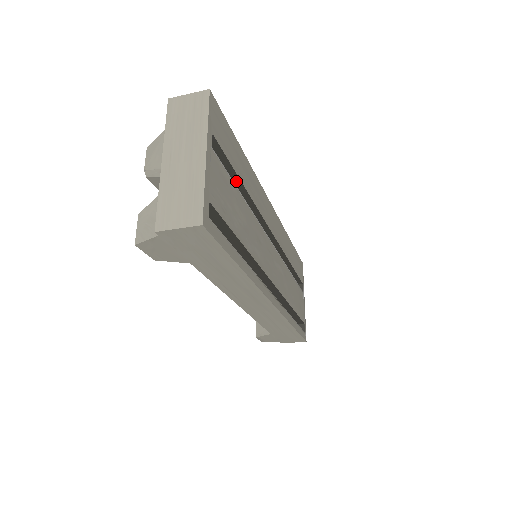
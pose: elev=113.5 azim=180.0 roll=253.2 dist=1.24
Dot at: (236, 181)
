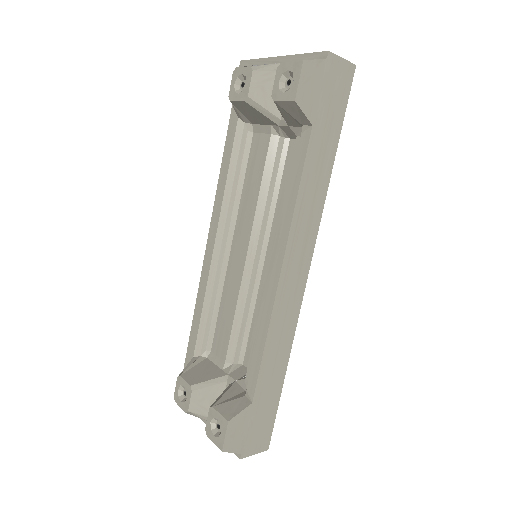
Dot at: occluded
